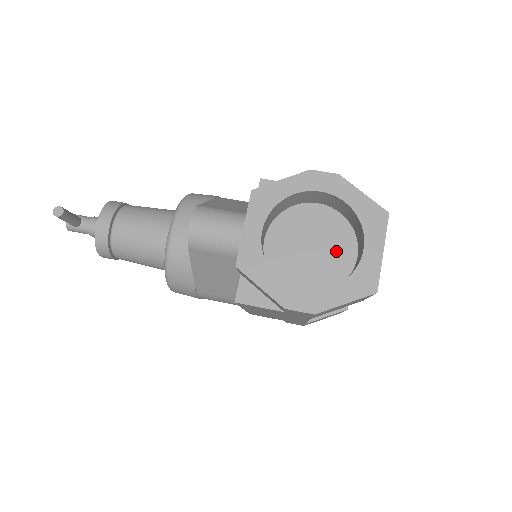
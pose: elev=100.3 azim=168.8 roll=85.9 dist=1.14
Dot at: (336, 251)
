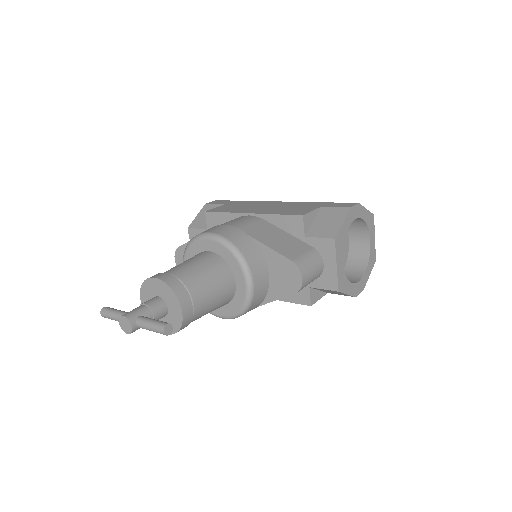
Dot at: occluded
